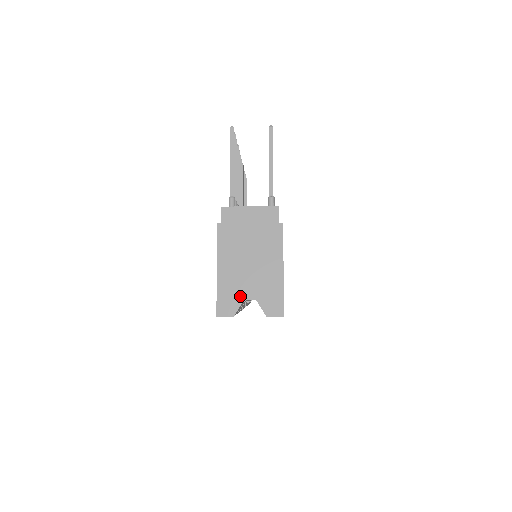
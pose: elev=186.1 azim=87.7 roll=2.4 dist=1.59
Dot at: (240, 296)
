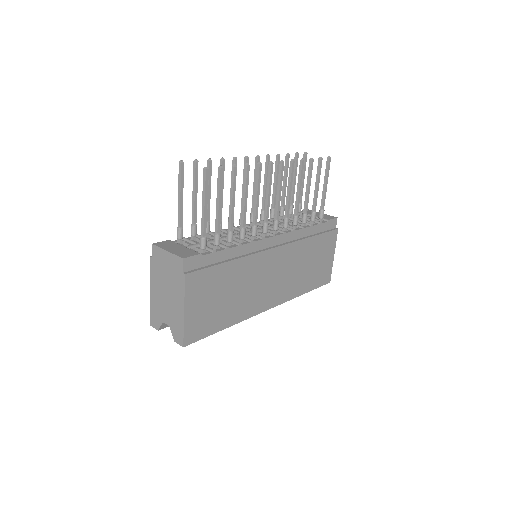
Dot at: (161, 318)
